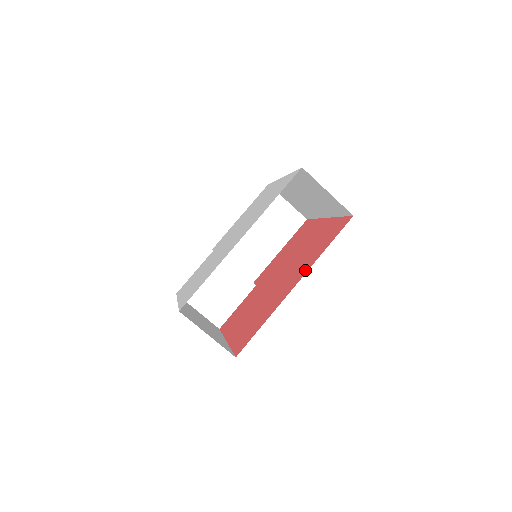
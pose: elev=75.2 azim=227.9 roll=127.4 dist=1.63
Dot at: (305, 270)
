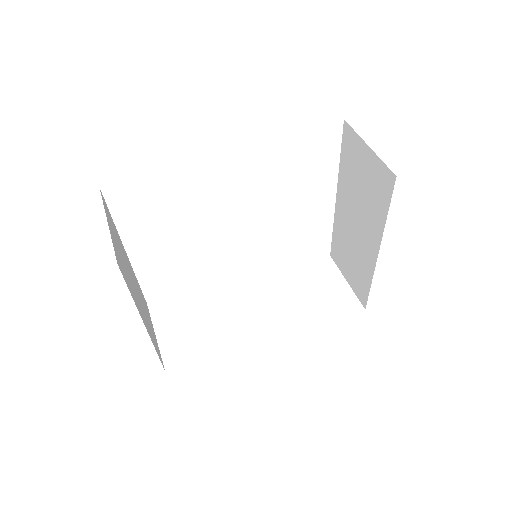
Dot at: occluded
